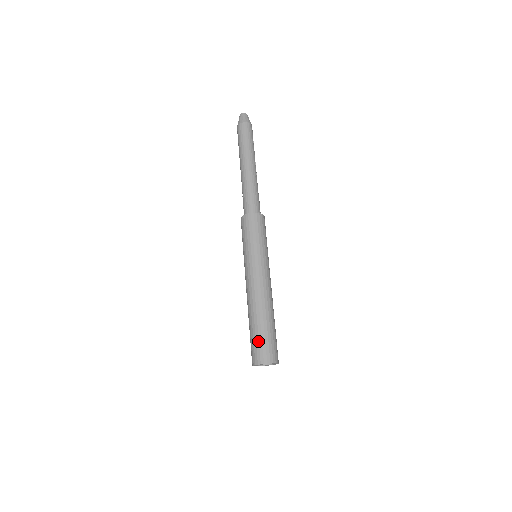
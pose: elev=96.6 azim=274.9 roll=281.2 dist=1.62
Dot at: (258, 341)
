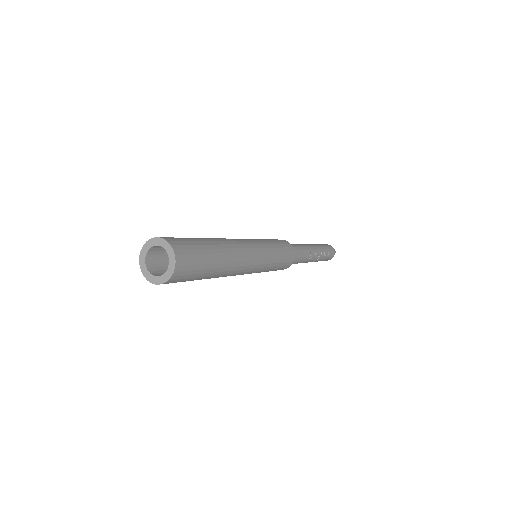
Dot at: occluded
